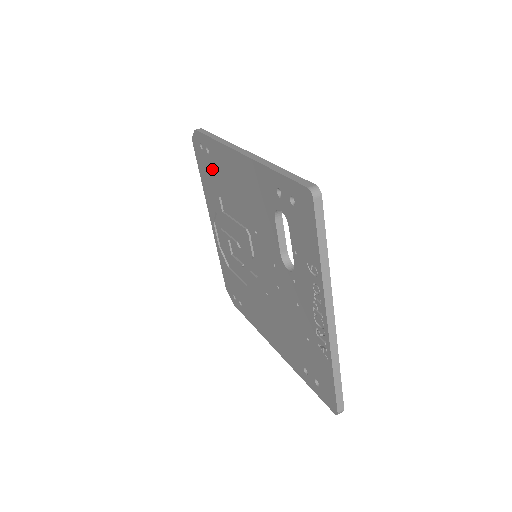
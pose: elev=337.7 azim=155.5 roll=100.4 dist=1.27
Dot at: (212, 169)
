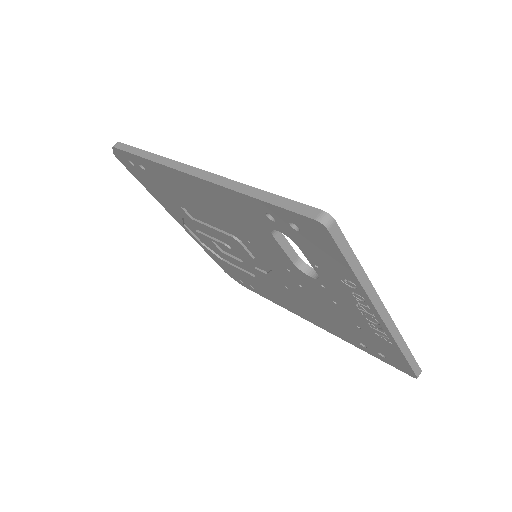
Dot at: (158, 184)
